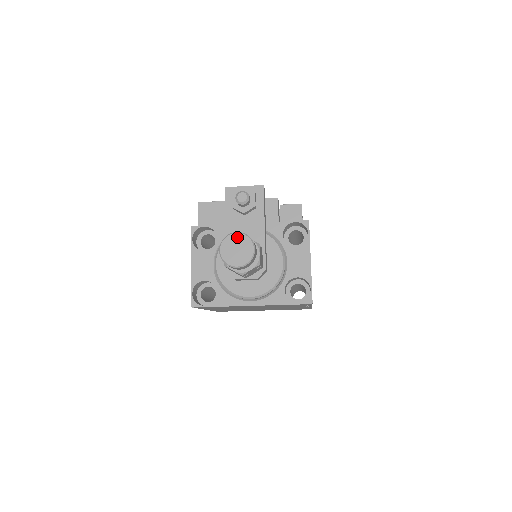
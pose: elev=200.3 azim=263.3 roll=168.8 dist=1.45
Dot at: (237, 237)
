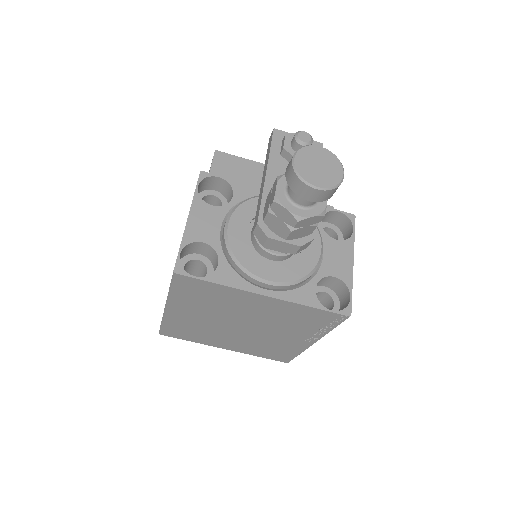
Dot at: (321, 151)
